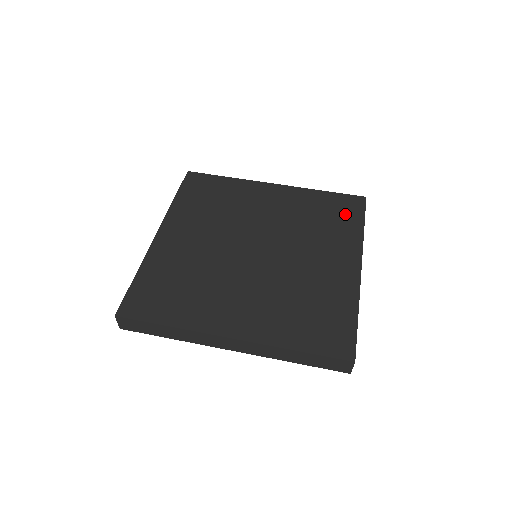
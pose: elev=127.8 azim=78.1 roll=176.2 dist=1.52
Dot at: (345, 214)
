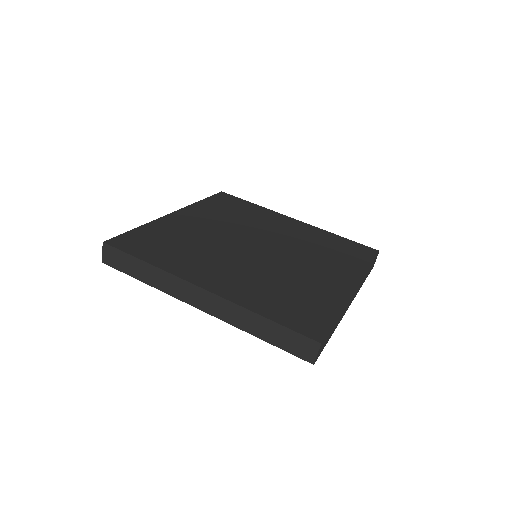
Dot at: (354, 254)
